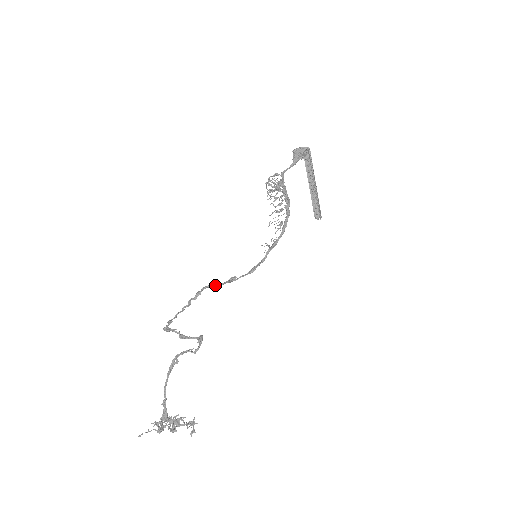
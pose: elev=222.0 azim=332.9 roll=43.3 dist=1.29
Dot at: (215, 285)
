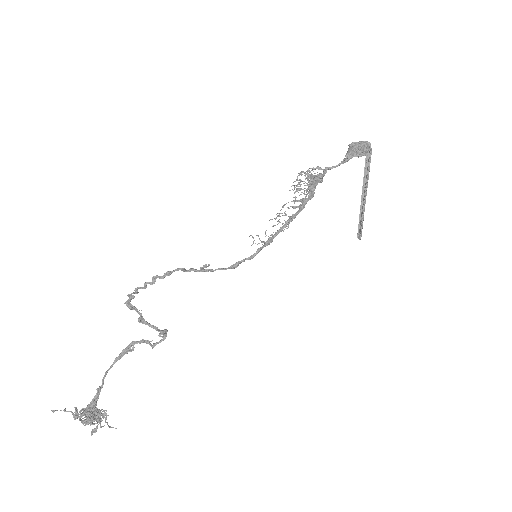
Dot at: occluded
